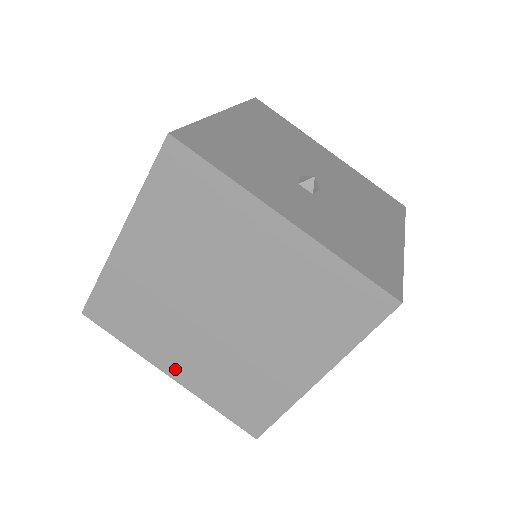
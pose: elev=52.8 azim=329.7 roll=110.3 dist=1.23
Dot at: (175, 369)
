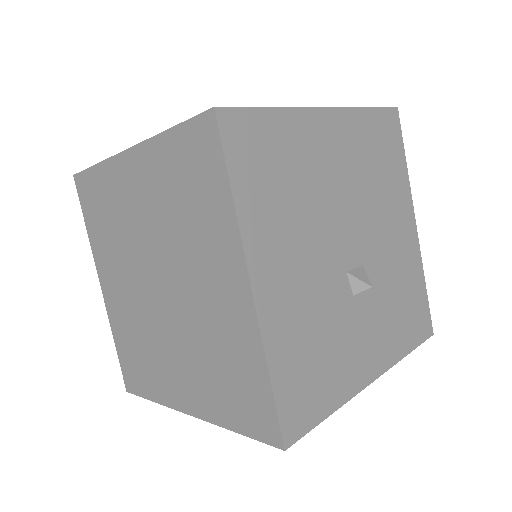
Dot at: occluded
